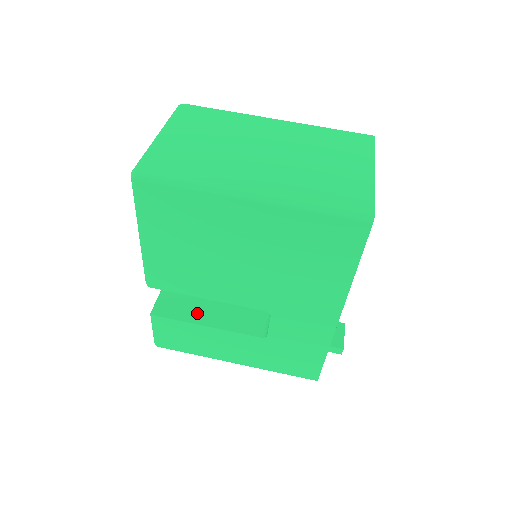
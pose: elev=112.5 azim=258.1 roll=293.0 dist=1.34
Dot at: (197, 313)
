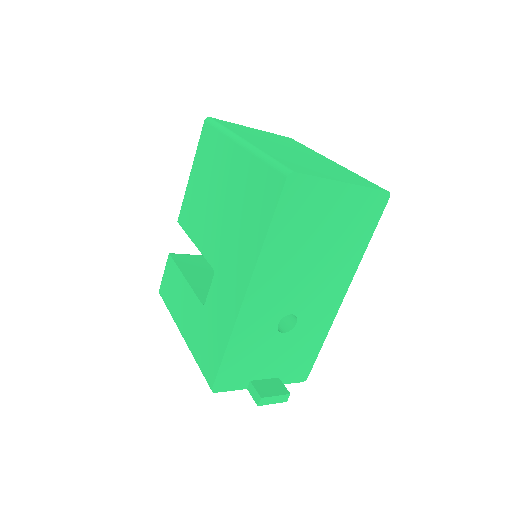
Dot at: (191, 271)
